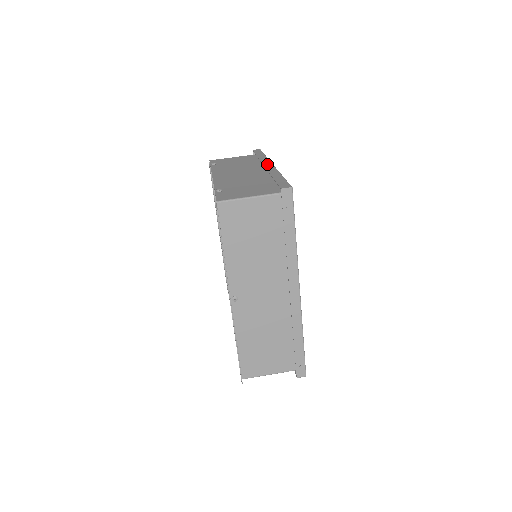
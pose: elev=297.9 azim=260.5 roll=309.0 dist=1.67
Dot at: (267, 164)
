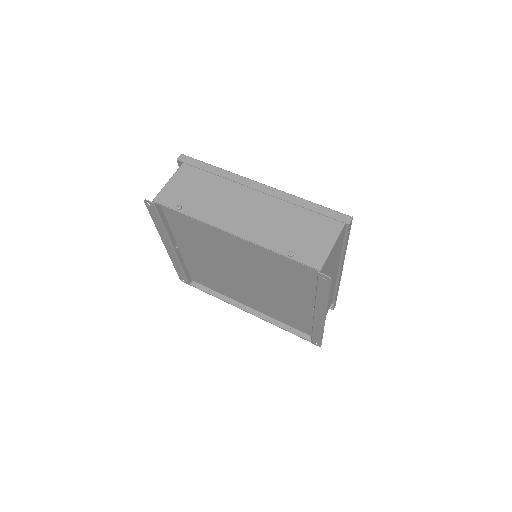
Dot at: (256, 186)
